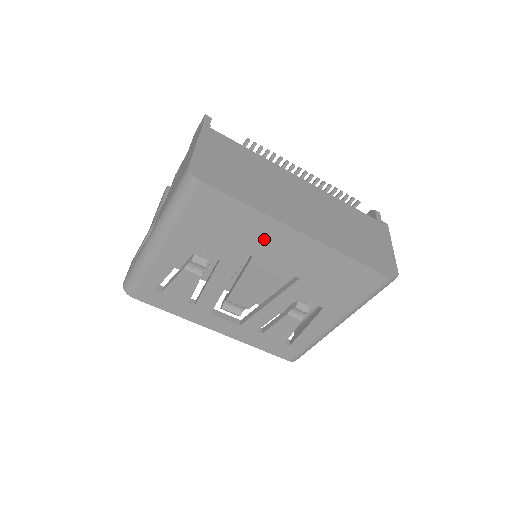
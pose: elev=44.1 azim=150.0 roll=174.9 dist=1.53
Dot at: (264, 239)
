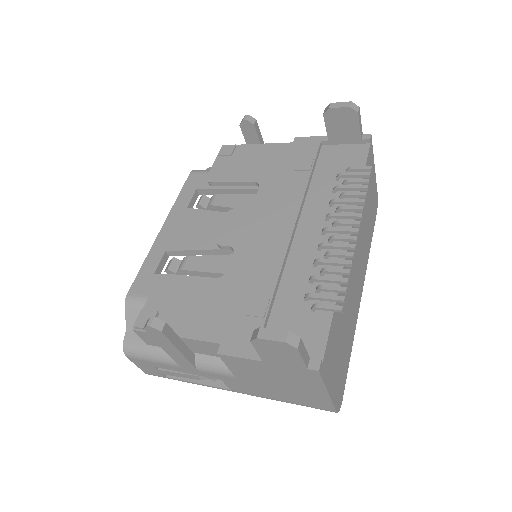
Dot at: occluded
